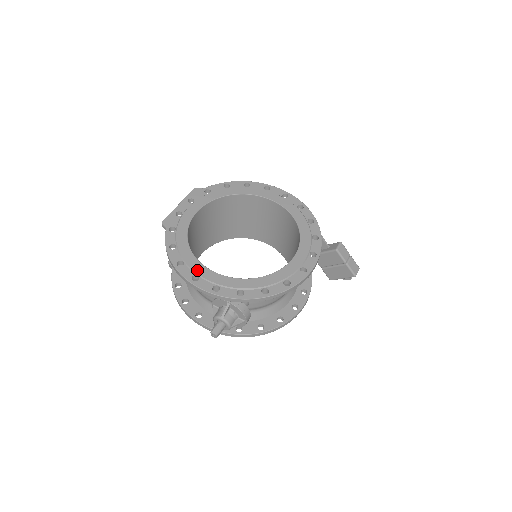
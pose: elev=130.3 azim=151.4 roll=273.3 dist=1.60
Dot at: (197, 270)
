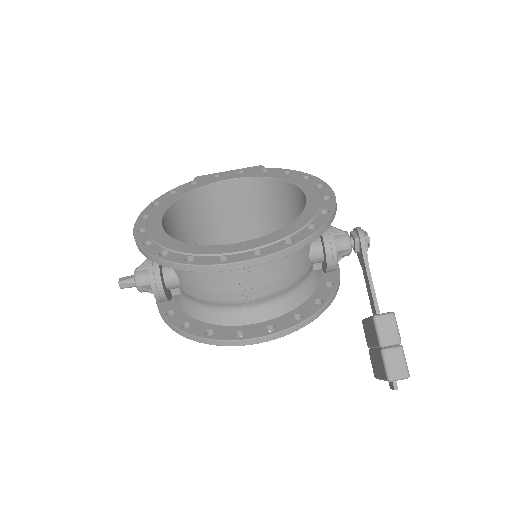
Dot at: (155, 212)
